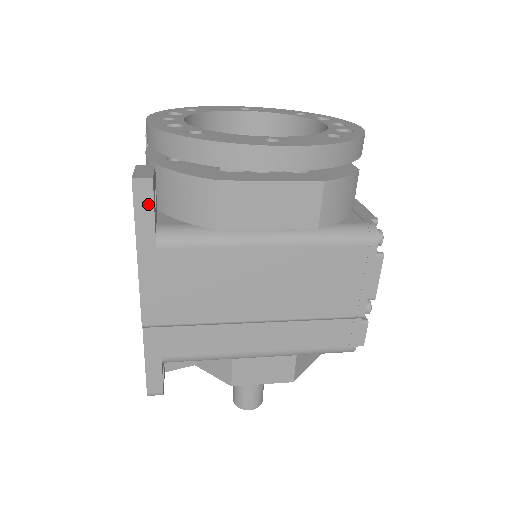
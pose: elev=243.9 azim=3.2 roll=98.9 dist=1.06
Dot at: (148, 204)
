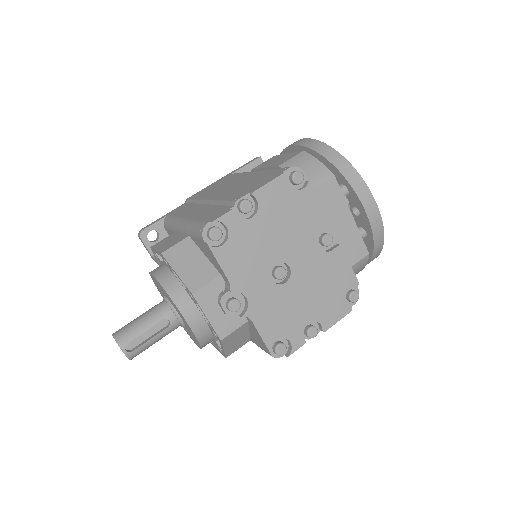
Dot at: (249, 163)
